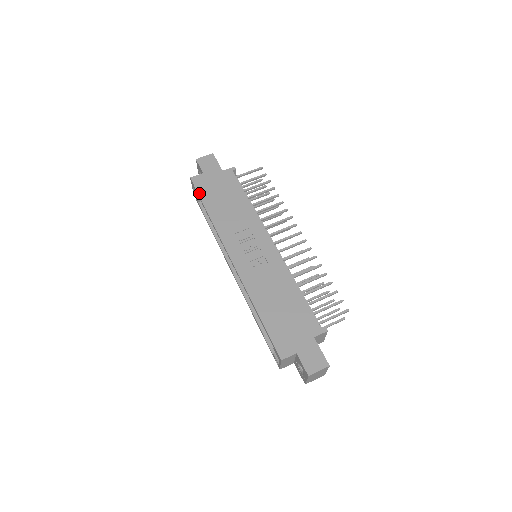
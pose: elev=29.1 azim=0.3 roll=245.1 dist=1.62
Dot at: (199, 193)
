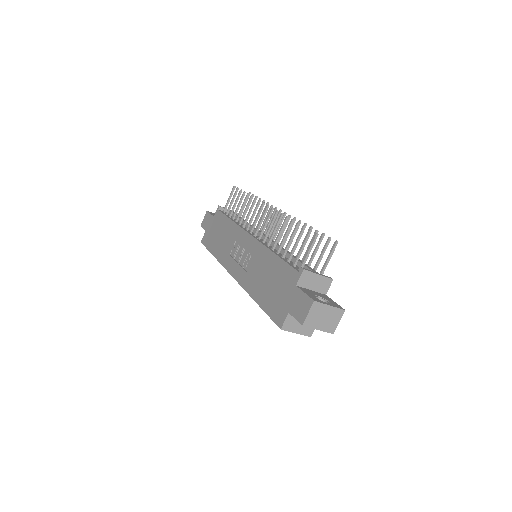
Dot at: (207, 248)
